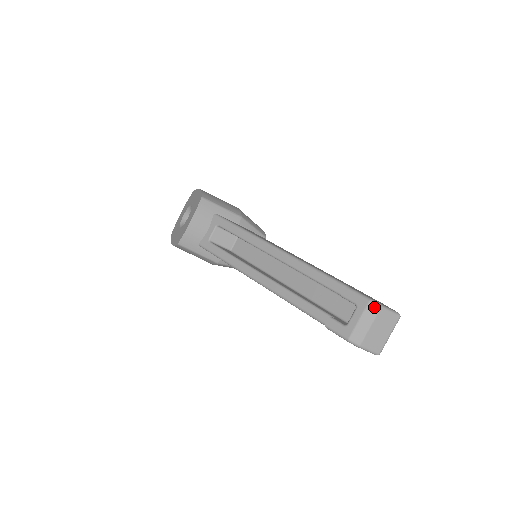
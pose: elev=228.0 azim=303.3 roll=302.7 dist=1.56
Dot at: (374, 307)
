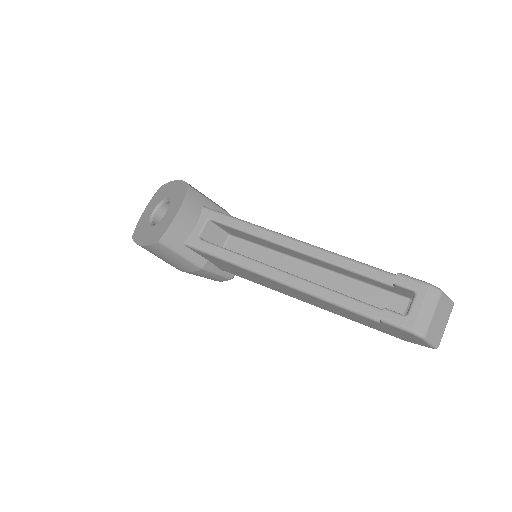
Dot at: (435, 292)
